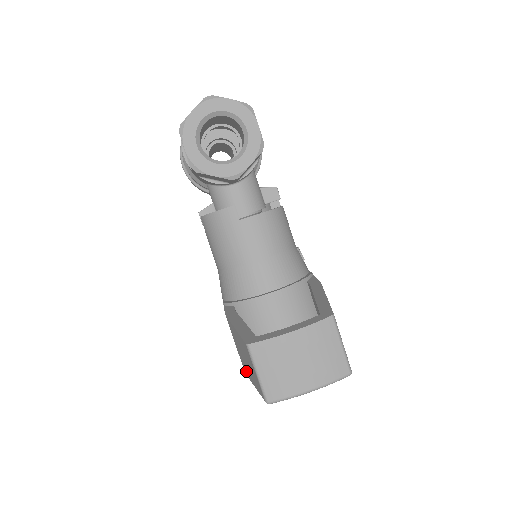
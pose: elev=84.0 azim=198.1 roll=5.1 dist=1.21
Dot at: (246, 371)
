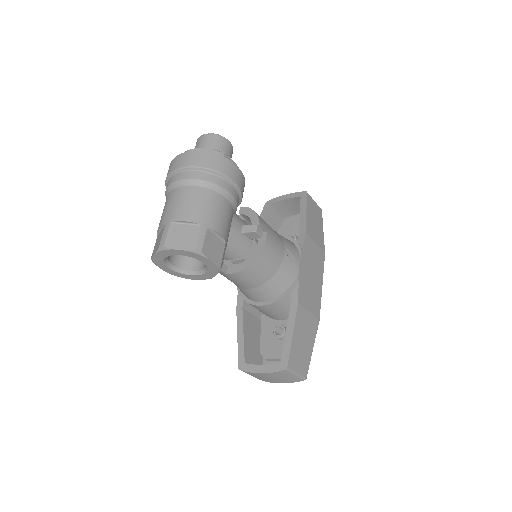
Dot at: occluded
